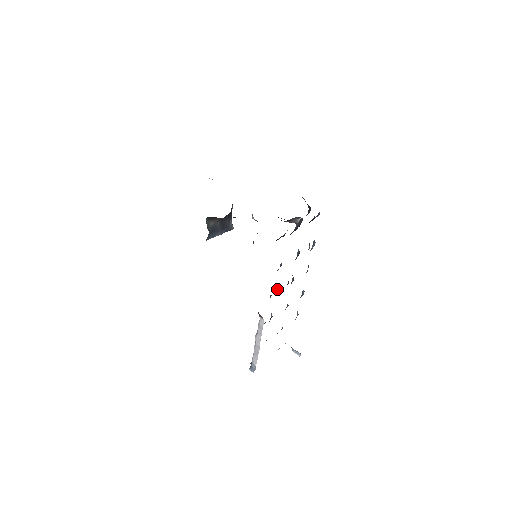
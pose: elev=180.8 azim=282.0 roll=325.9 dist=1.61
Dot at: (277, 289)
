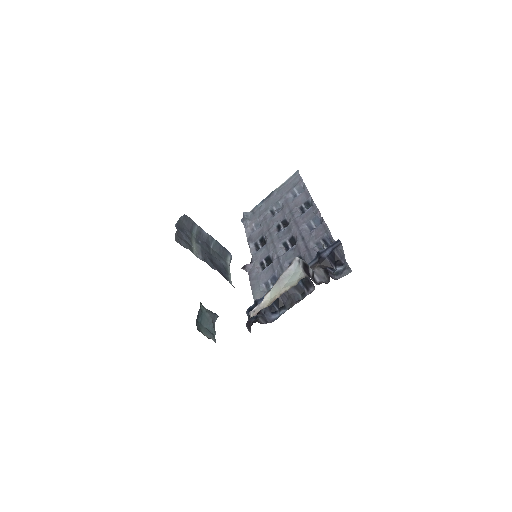
Dot at: occluded
